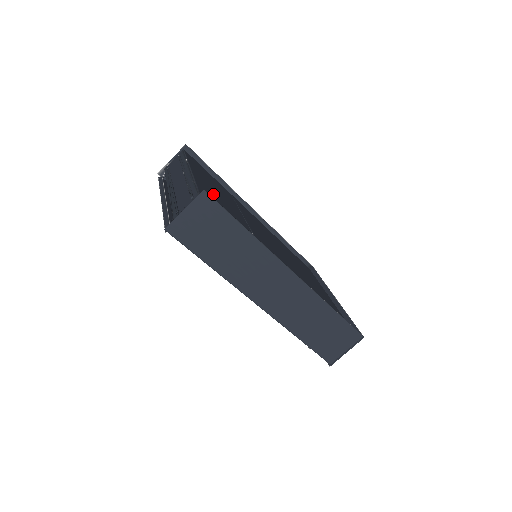
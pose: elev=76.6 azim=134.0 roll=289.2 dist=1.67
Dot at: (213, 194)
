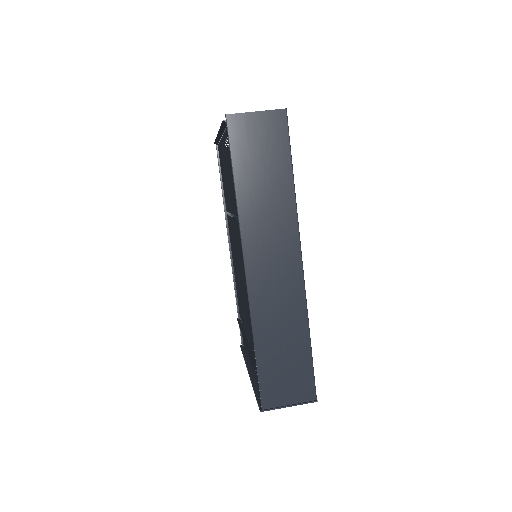
Dot at: occluded
